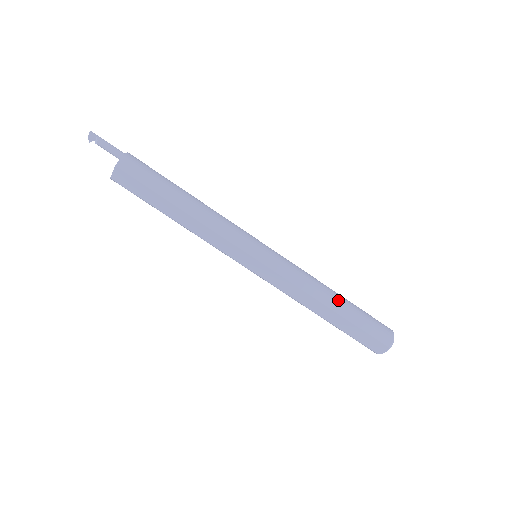
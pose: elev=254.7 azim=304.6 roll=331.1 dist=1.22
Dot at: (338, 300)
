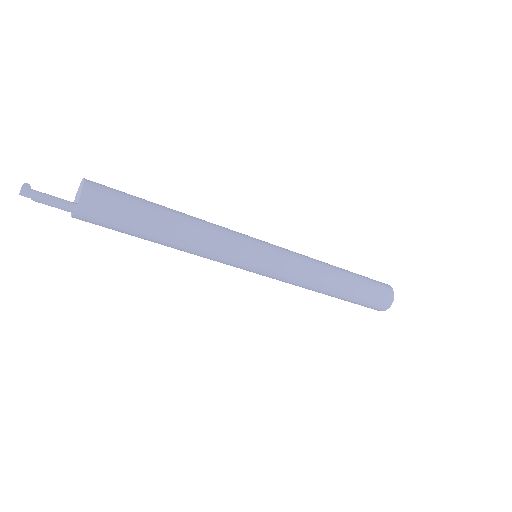
Dot at: (334, 295)
